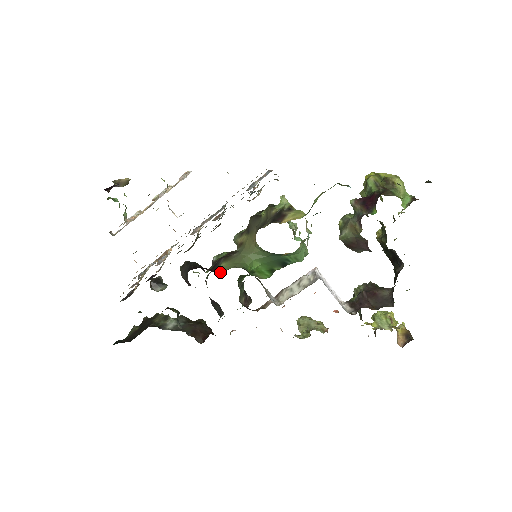
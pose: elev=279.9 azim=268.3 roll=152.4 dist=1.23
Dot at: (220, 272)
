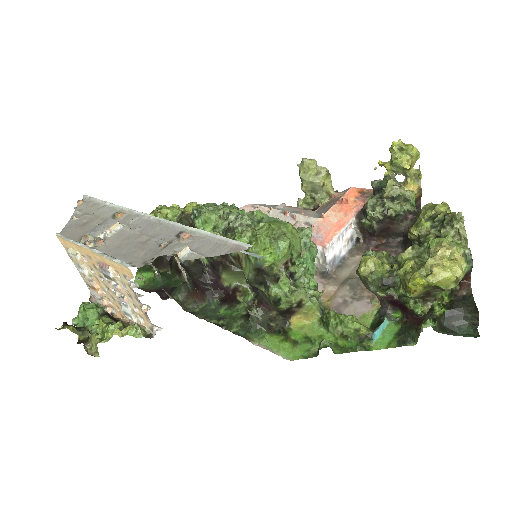
Dot at: (228, 288)
